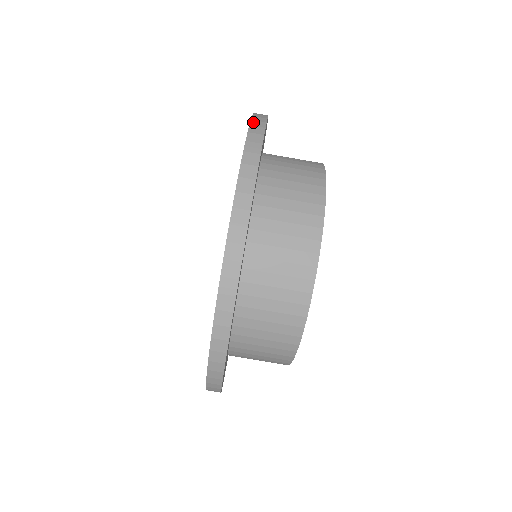
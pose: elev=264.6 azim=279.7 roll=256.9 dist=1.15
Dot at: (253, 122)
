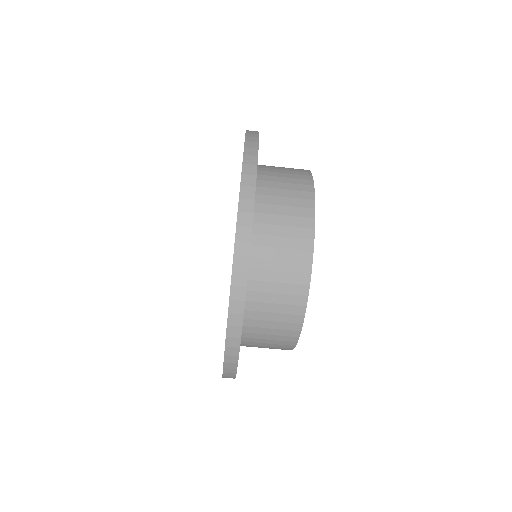
Dot at: (248, 130)
